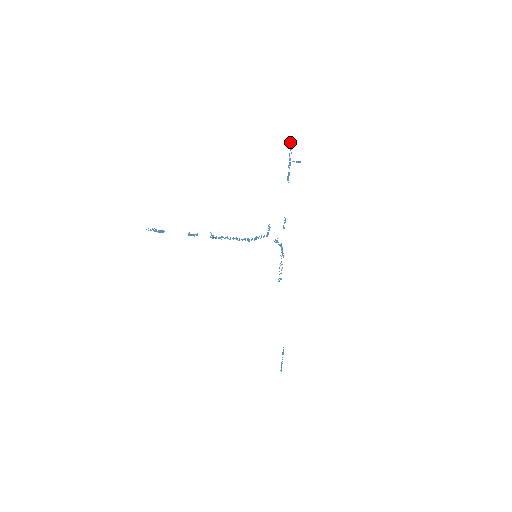
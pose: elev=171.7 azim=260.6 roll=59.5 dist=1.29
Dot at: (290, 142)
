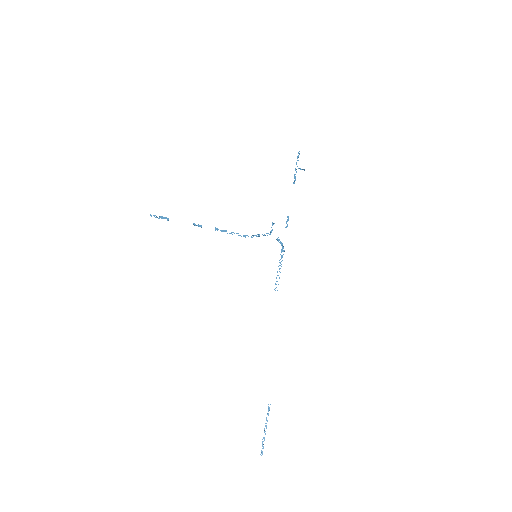
Dot at: (298, 153)
